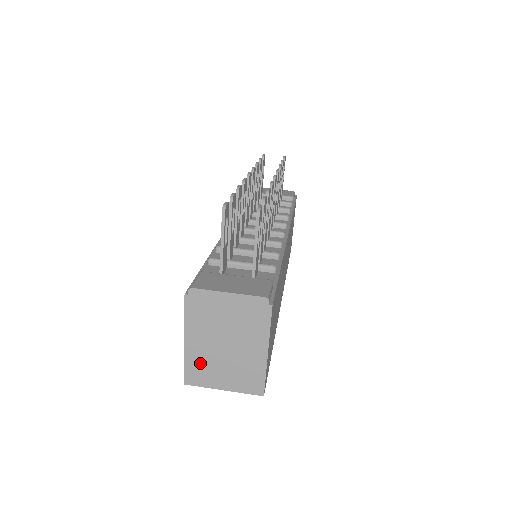
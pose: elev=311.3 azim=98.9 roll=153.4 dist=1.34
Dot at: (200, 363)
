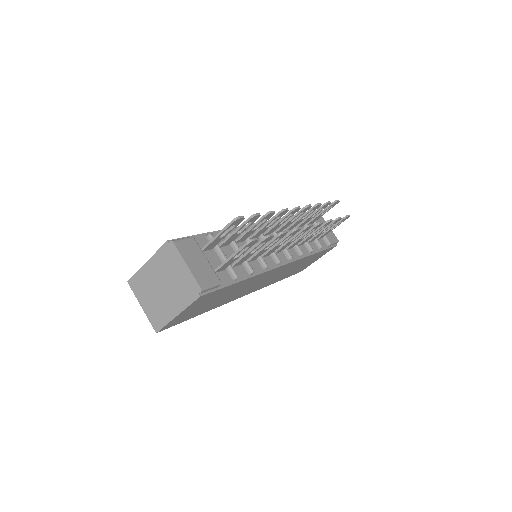
Dot at: (143, 281)
